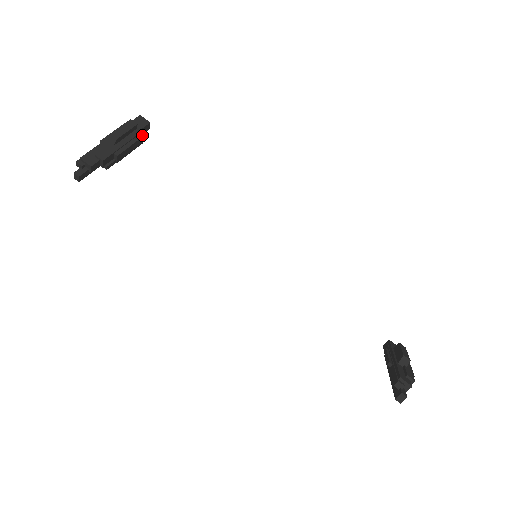
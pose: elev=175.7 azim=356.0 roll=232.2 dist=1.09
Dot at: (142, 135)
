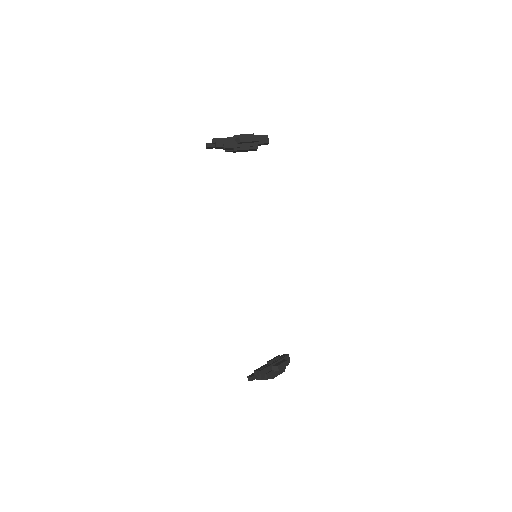
Dot at: occluded
